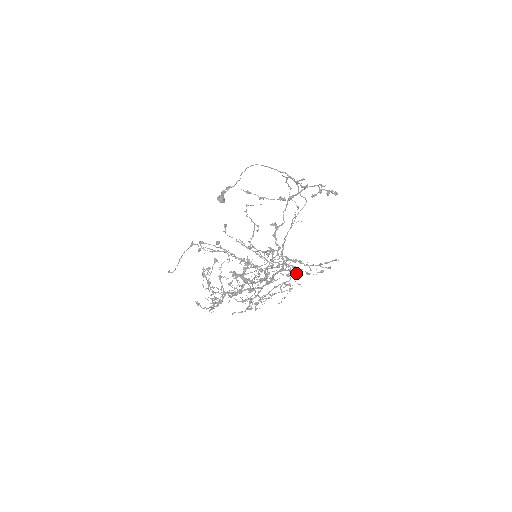
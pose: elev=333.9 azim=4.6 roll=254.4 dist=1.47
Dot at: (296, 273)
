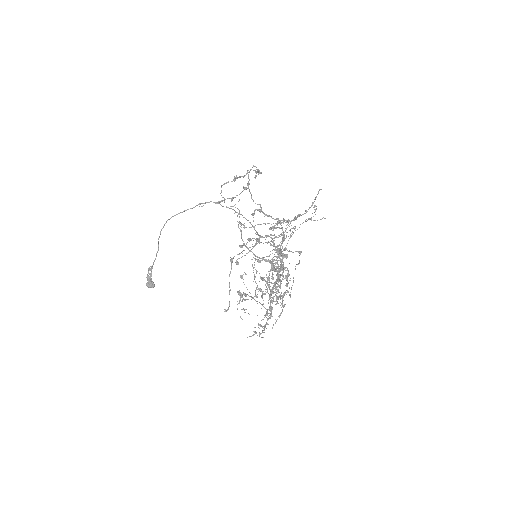
Dot at: occluded
